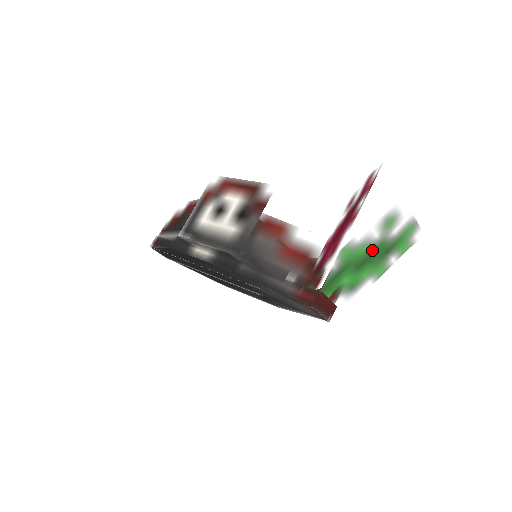
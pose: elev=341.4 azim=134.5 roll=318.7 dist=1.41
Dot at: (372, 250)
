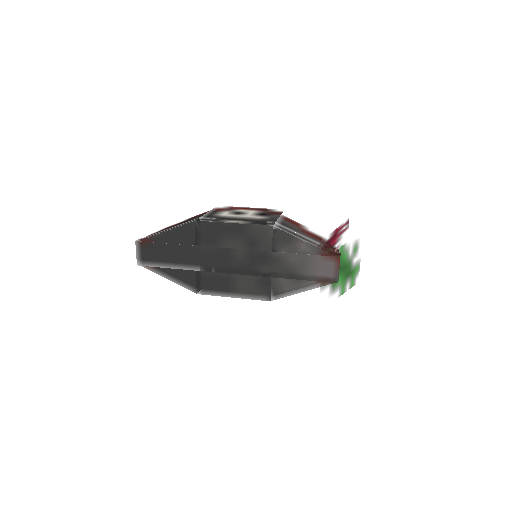
Dot at: (346, 263)
